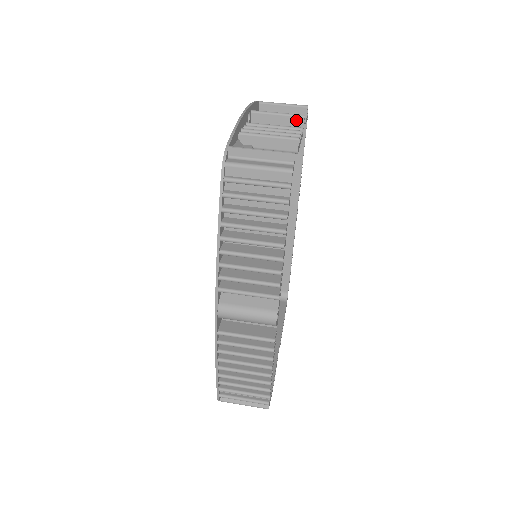
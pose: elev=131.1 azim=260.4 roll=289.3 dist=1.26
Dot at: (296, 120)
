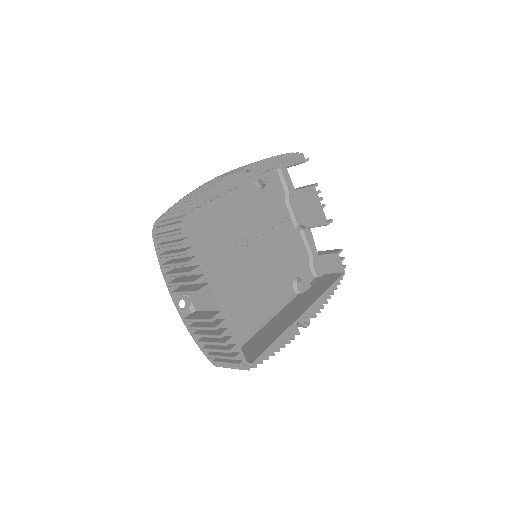
Dot at: (327, 221)
